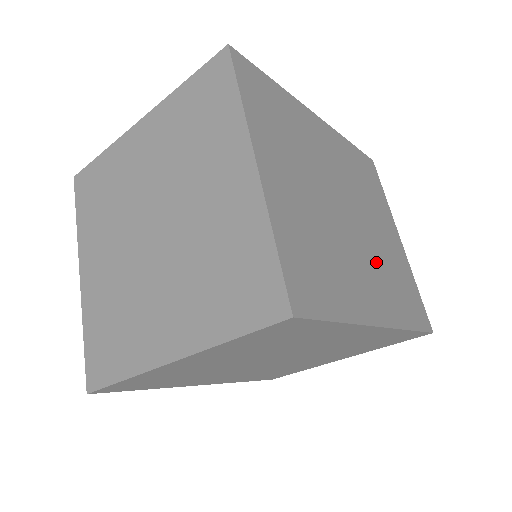
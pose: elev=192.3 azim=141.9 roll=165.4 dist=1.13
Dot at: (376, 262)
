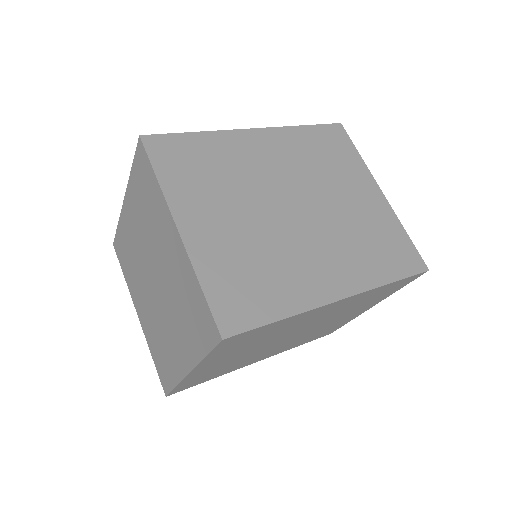
Dot at: (337, 238)
